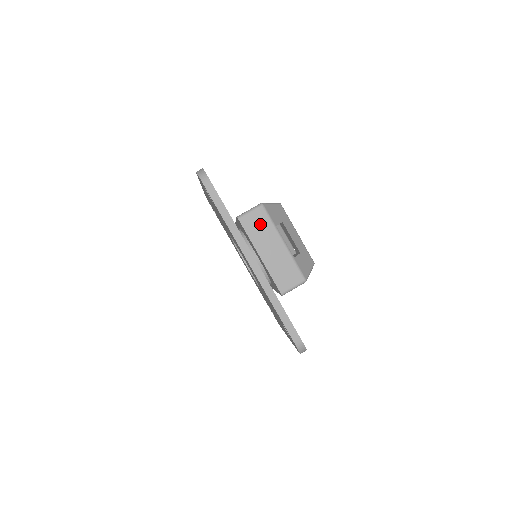
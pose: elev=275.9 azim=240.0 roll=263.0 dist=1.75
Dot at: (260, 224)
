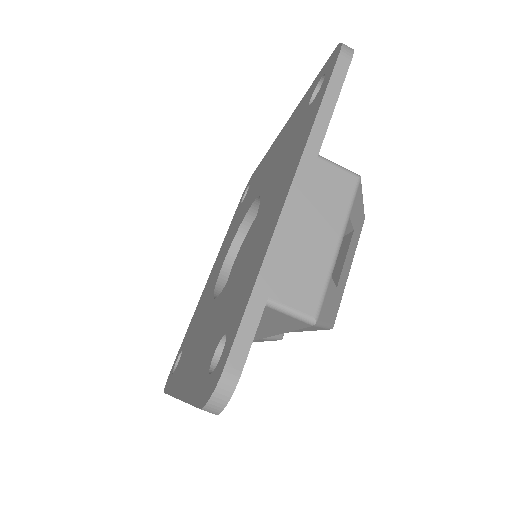
Dot at: (335, 191)
